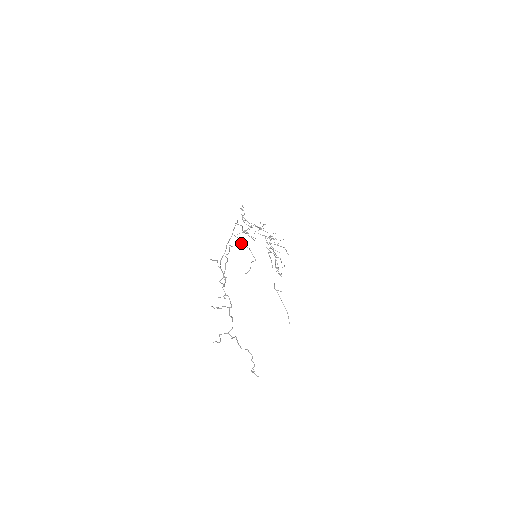
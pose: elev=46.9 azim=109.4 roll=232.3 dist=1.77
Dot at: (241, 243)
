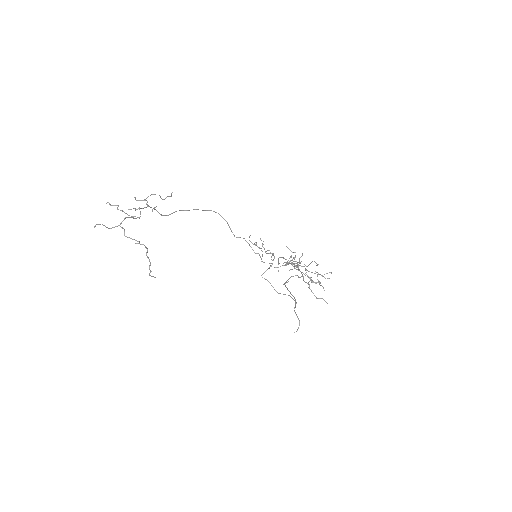
Dot at: occluded
